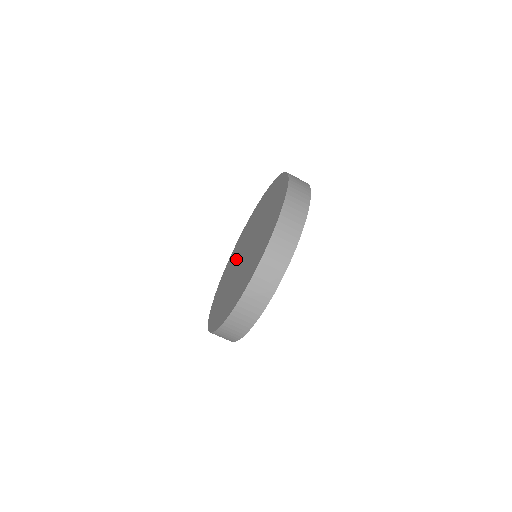
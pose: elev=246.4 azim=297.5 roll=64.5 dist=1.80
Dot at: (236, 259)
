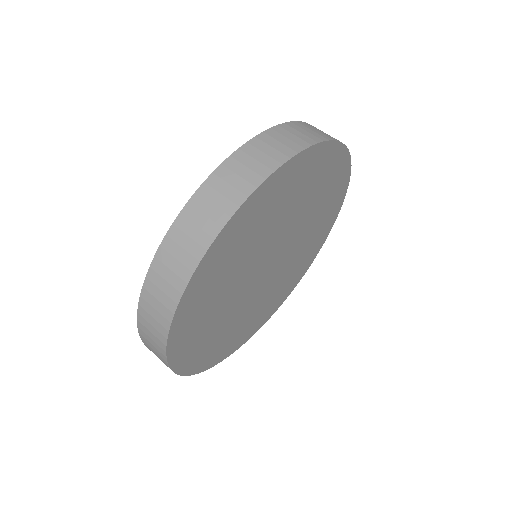
Dot at: occluded
